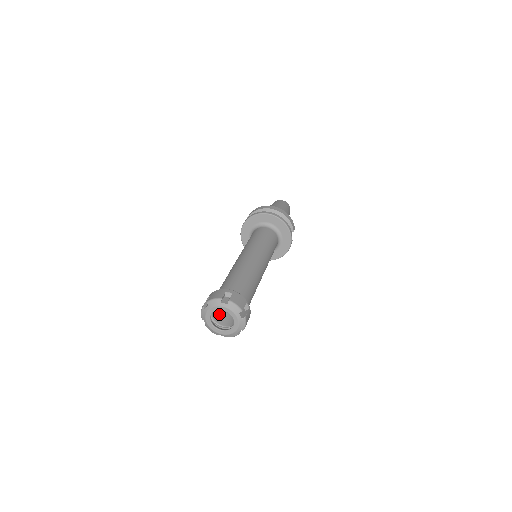
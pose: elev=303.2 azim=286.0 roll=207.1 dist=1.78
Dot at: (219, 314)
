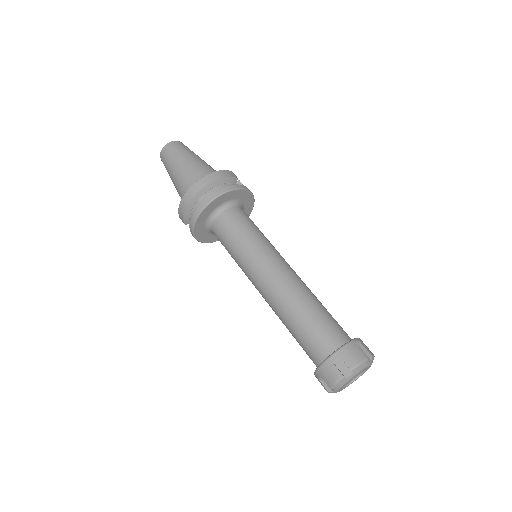
Dot at: occluded
